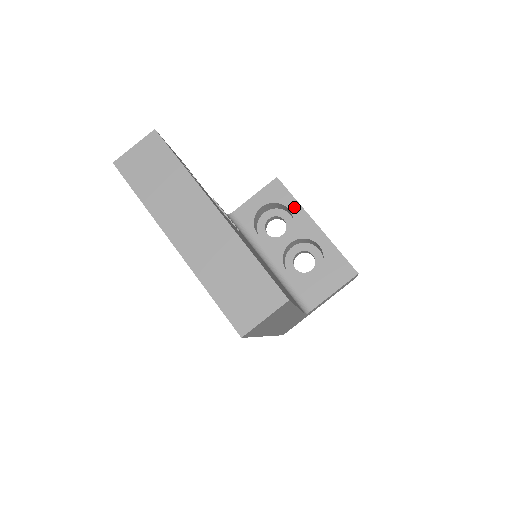
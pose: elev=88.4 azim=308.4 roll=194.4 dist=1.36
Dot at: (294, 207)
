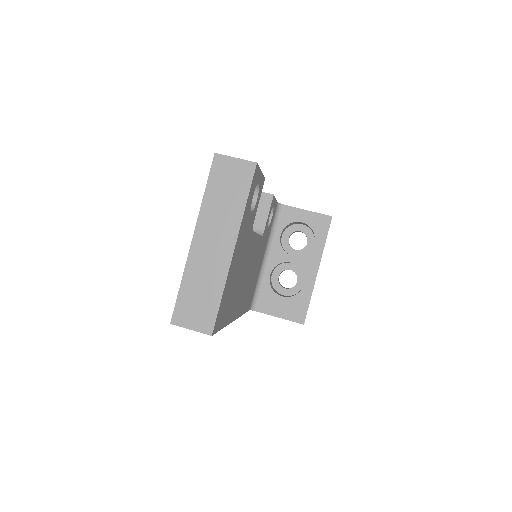
Dot at: (319, 246)
